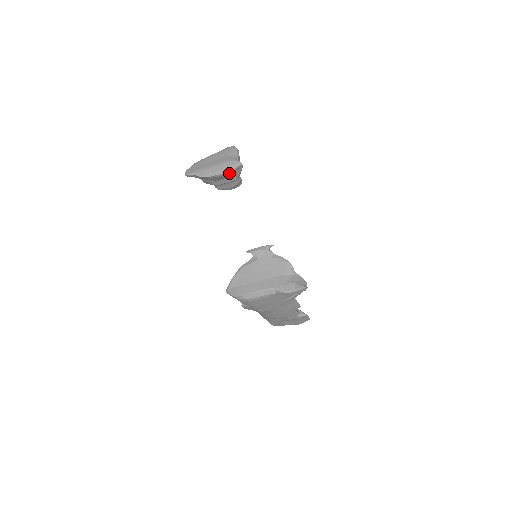
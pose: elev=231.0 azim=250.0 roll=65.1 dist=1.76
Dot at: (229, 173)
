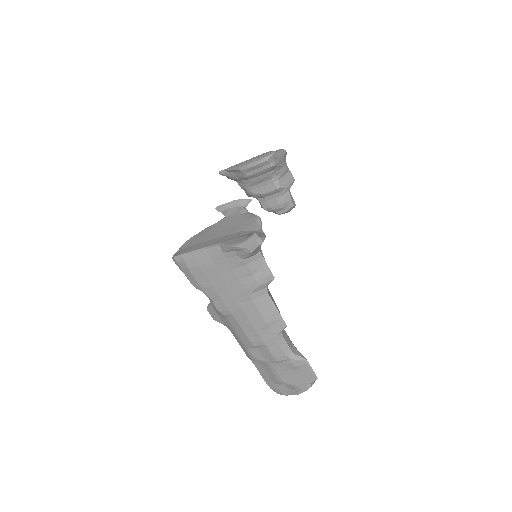
Dot at: (262, 166)
